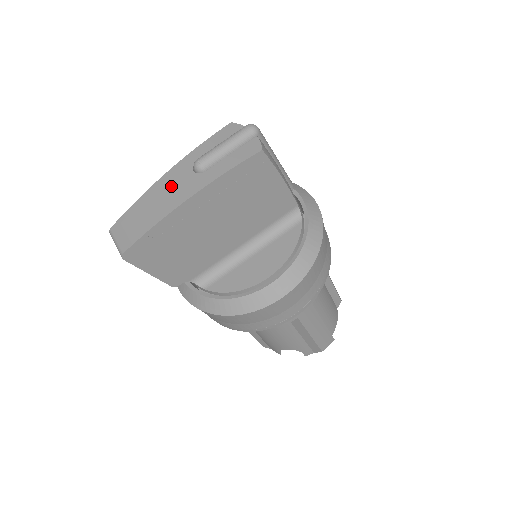
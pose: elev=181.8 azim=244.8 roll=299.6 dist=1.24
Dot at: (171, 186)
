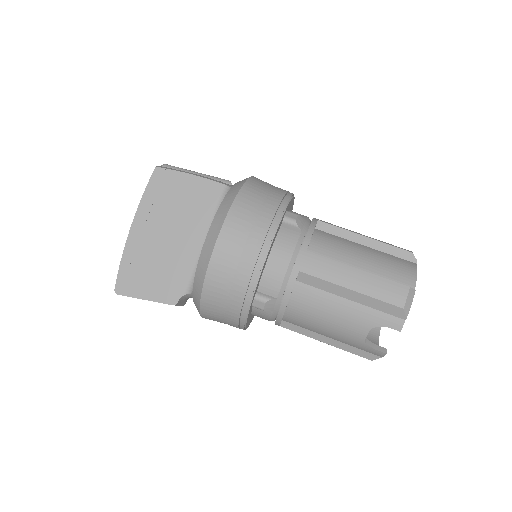
Dot at: occluded
